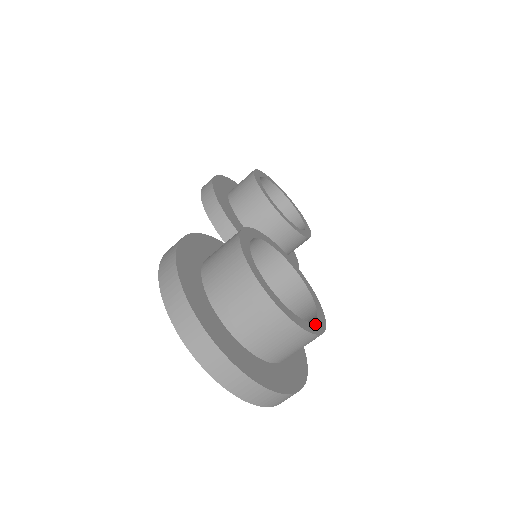
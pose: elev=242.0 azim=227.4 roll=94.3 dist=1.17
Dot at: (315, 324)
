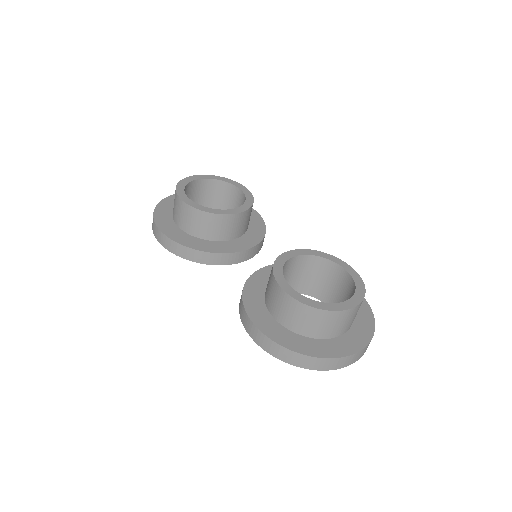
Dot at: (356, 281)
